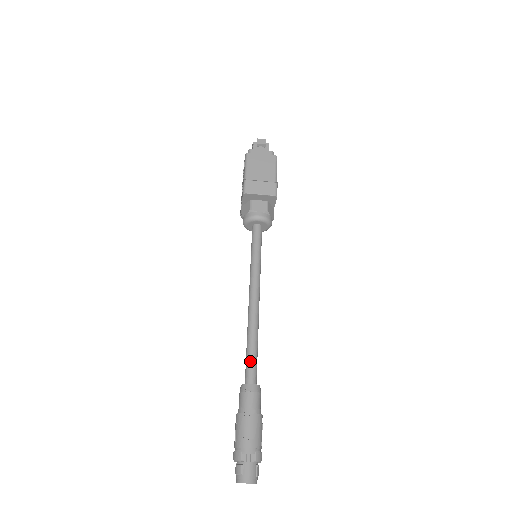
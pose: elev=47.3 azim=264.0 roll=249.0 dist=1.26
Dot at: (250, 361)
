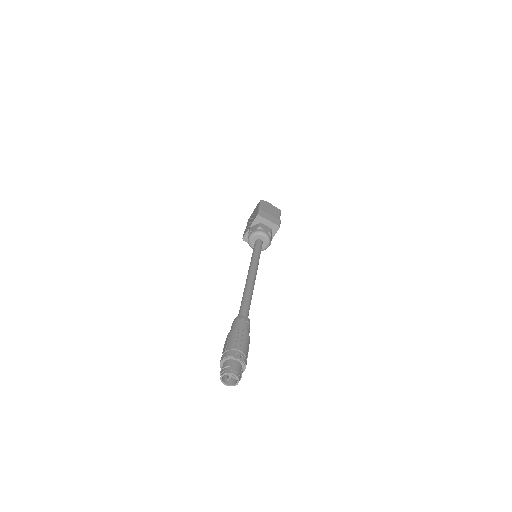
Dot at: (245, 306)
